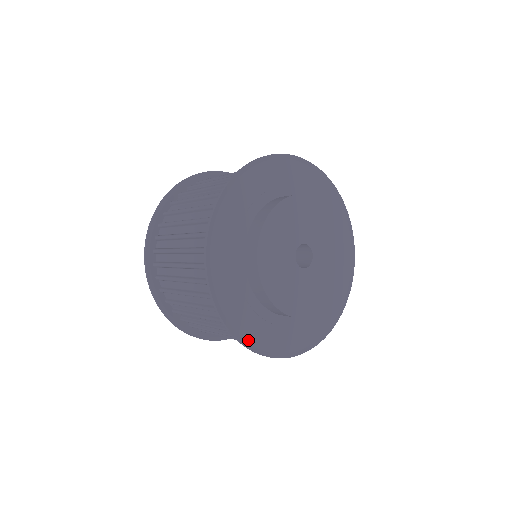
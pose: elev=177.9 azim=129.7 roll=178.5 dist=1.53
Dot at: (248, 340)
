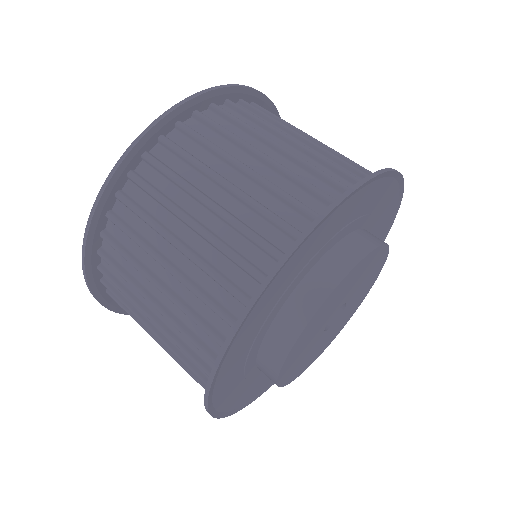
Dot at: (238, 406)
